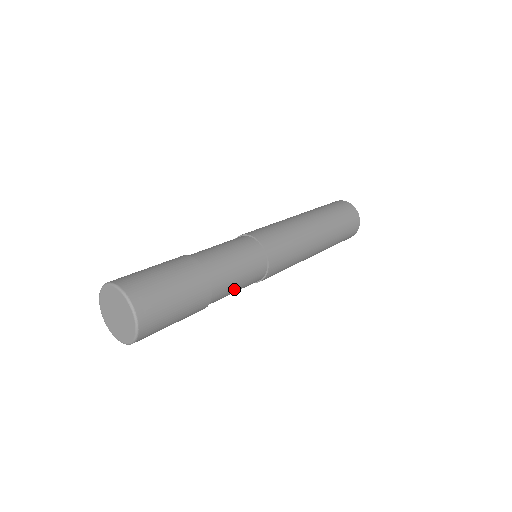
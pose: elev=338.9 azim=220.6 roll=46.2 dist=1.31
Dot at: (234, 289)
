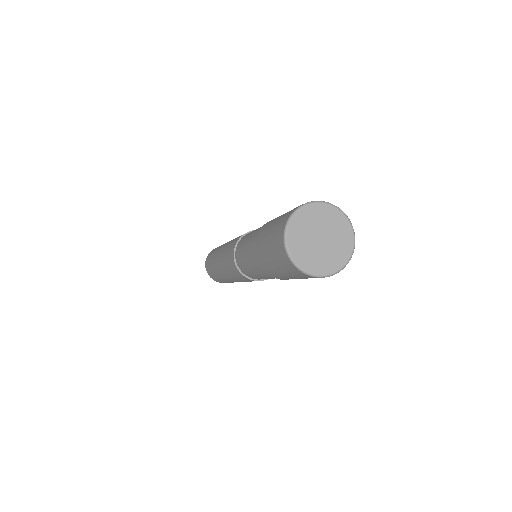
Dot at: (273, 278)
